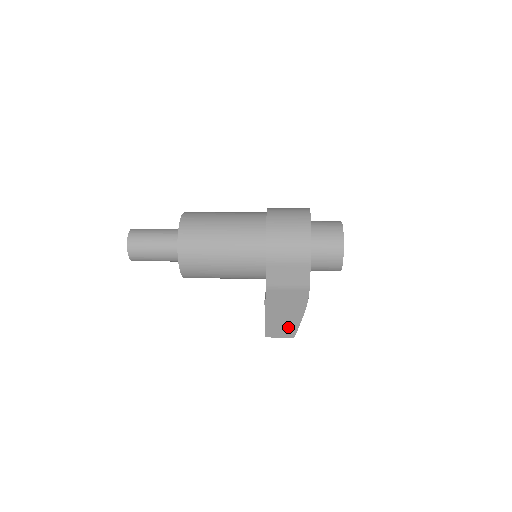
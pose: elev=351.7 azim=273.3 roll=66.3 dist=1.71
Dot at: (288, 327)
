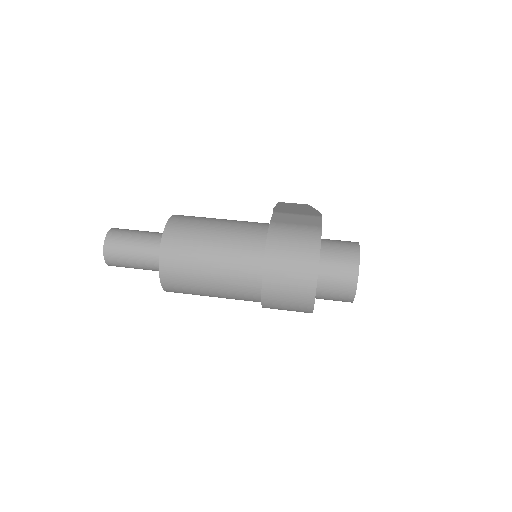
Dot at: occluded
